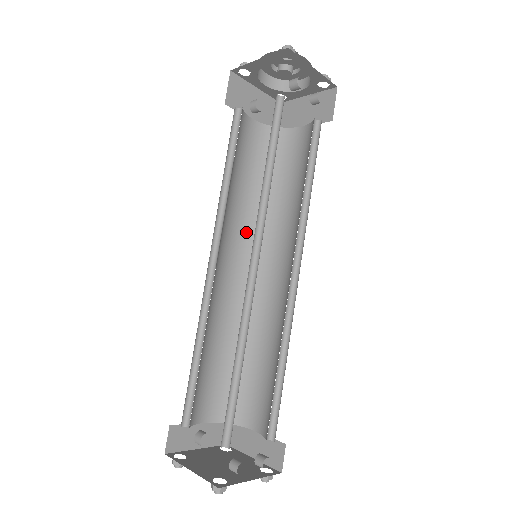
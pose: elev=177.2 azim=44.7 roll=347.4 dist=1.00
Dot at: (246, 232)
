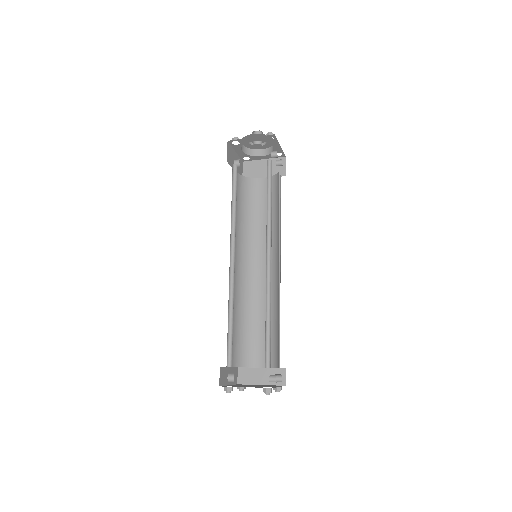
Dot at: (239, 243)
